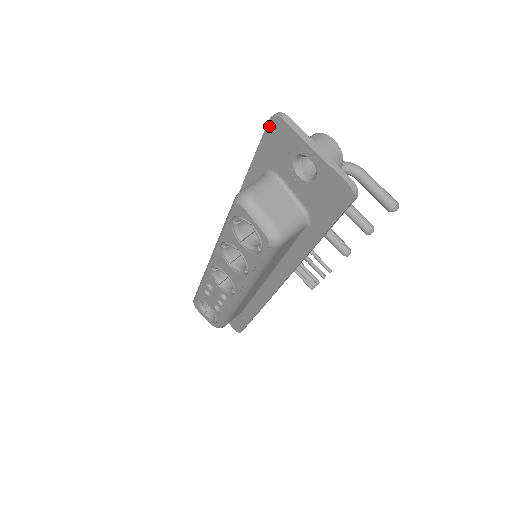
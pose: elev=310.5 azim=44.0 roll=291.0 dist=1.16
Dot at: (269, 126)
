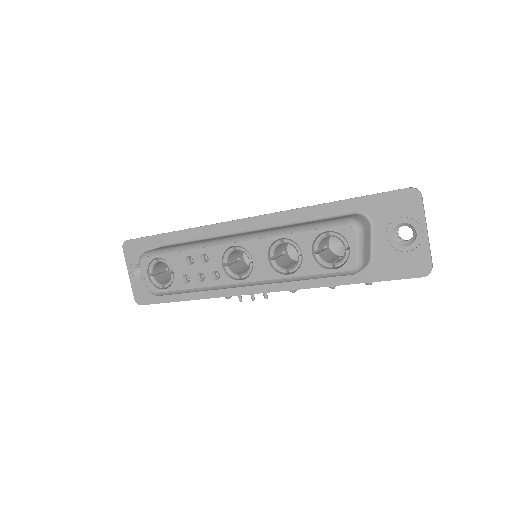
Dot at: (403, 191)
